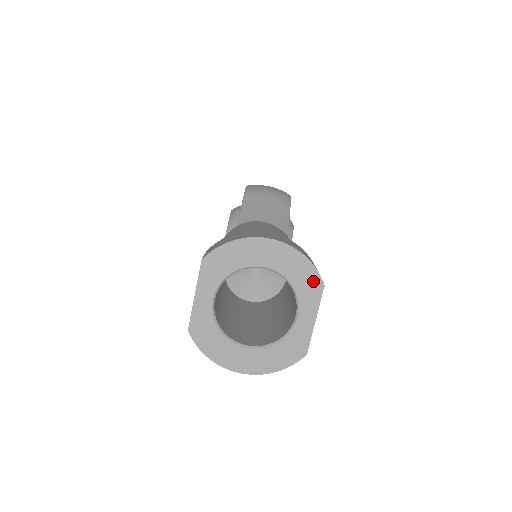
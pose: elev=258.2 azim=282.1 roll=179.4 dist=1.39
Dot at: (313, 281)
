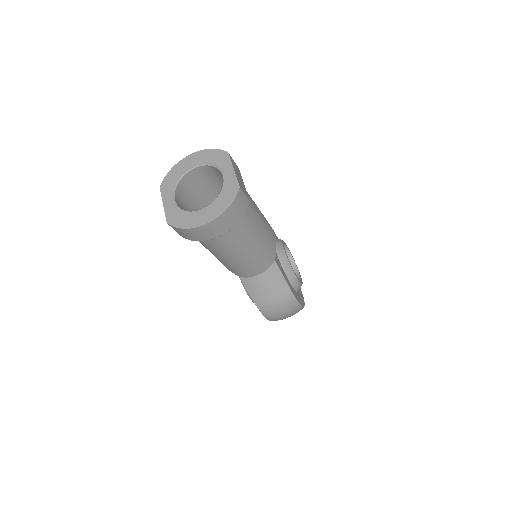
Dot at: (221, 155)
